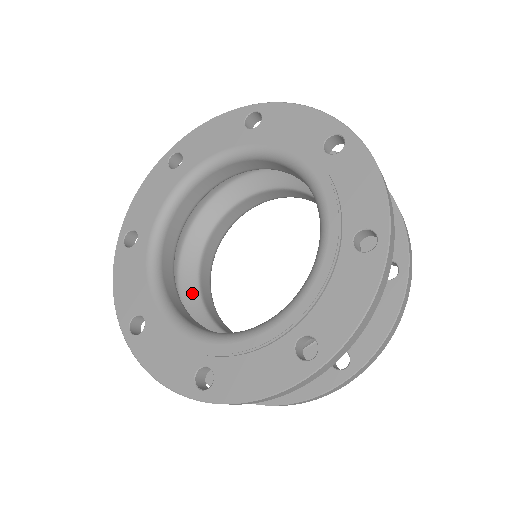
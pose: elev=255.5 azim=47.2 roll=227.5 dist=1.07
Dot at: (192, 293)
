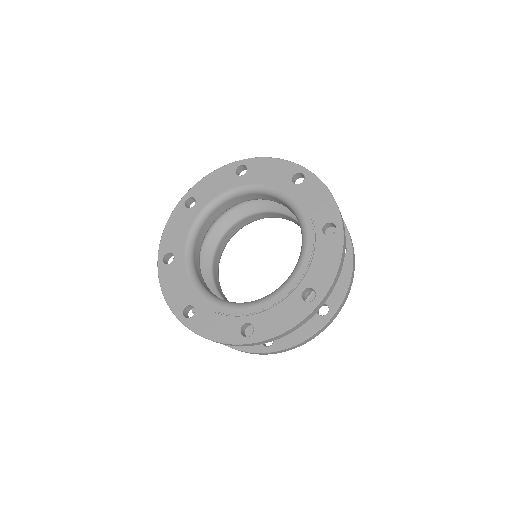
Dot at: occluded
